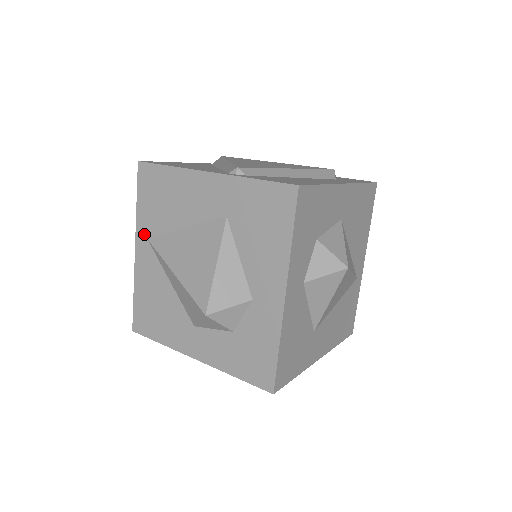
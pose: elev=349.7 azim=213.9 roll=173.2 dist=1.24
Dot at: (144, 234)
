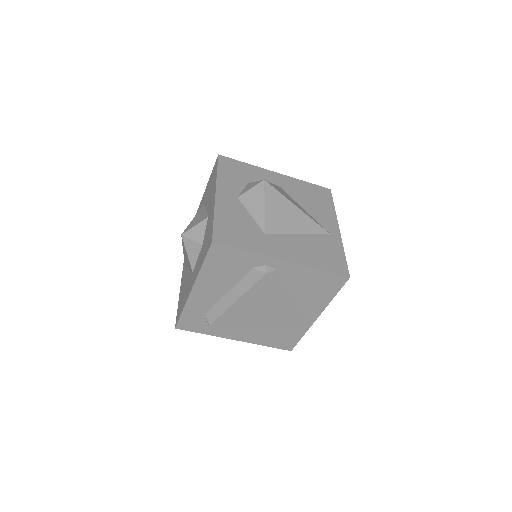
Dot at: (184, 266)
